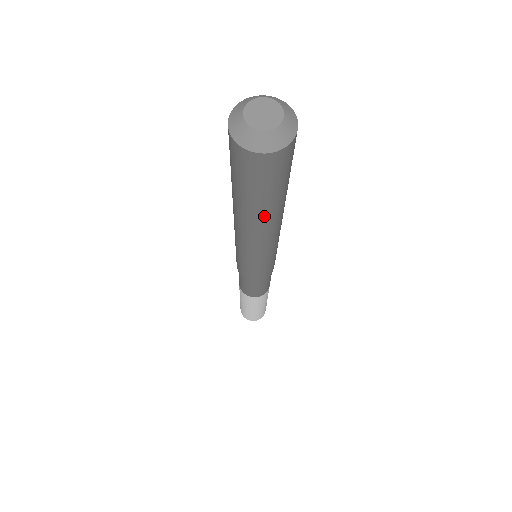
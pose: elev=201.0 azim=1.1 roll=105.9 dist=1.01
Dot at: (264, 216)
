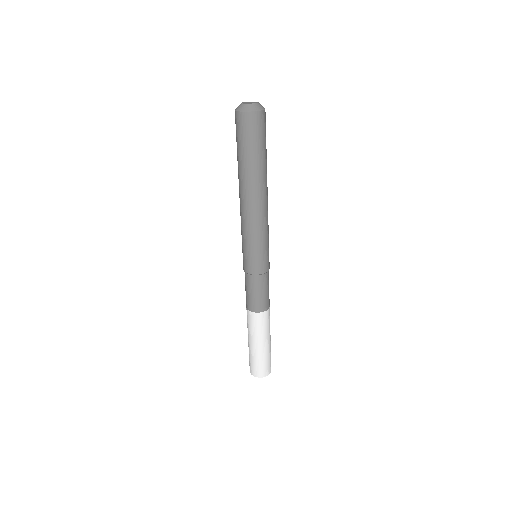
Dot at: (242, 173)
